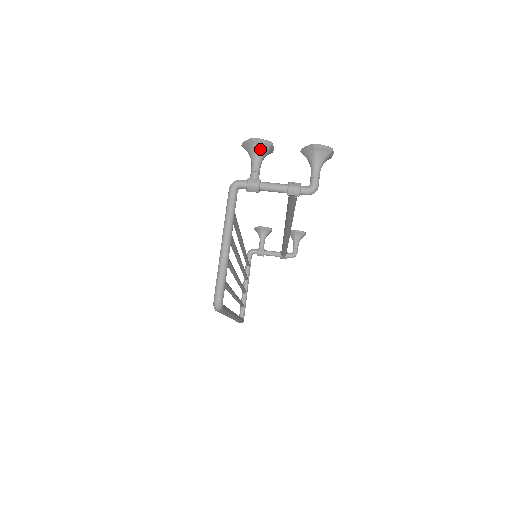
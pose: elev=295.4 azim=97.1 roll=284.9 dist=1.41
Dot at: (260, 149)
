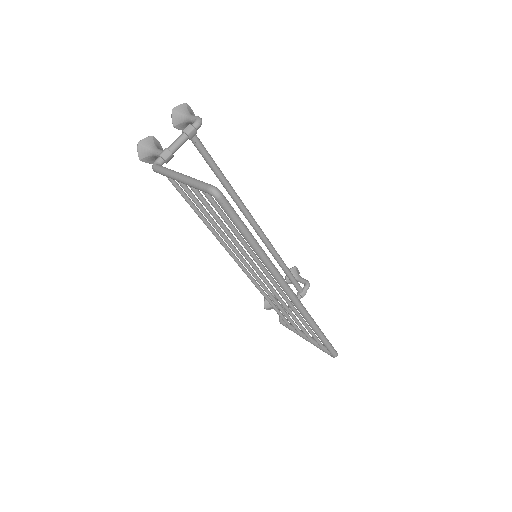
Dot at: (149, 144)
